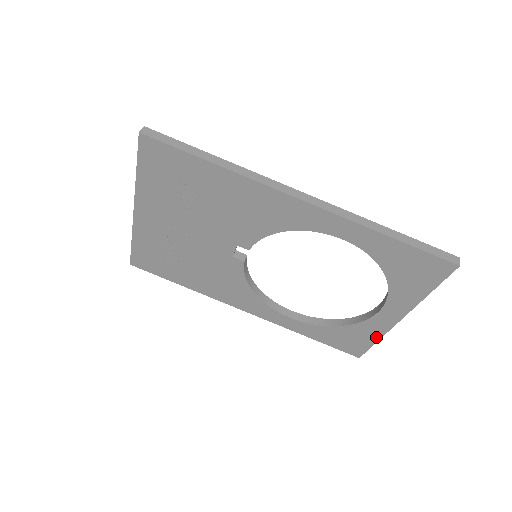
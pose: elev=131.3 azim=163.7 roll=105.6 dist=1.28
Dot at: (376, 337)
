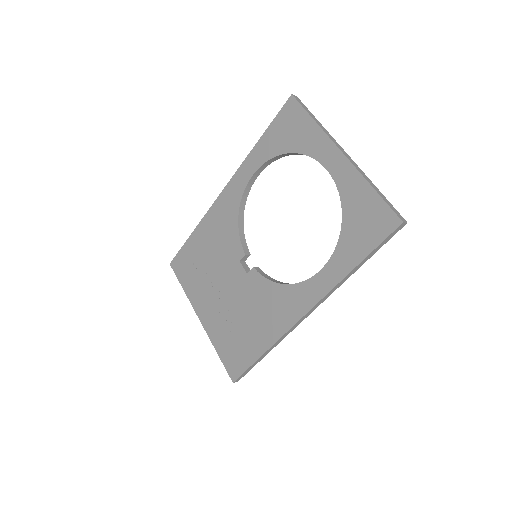
Dot at: (365, 187)
